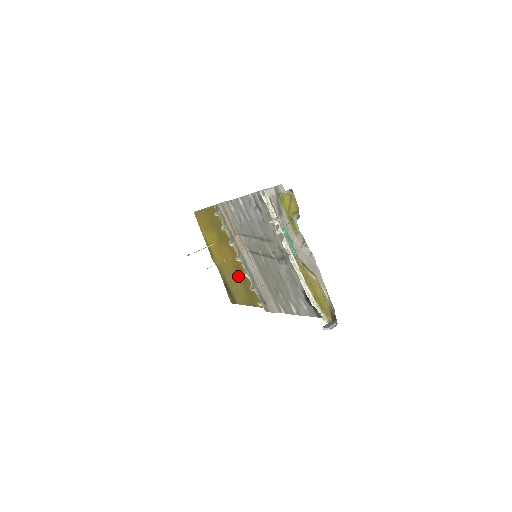
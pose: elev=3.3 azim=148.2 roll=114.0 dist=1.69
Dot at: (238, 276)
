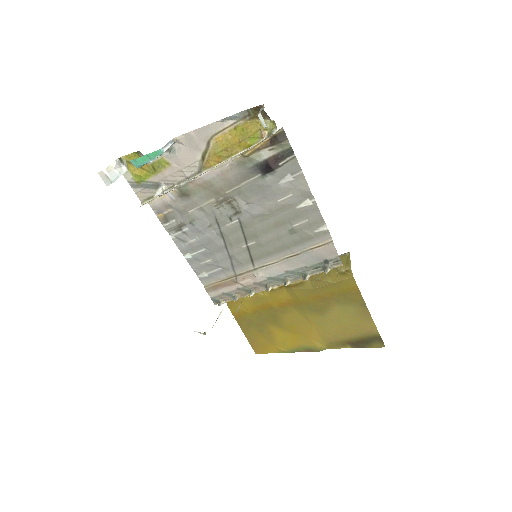
Dot at: (320, 310)
